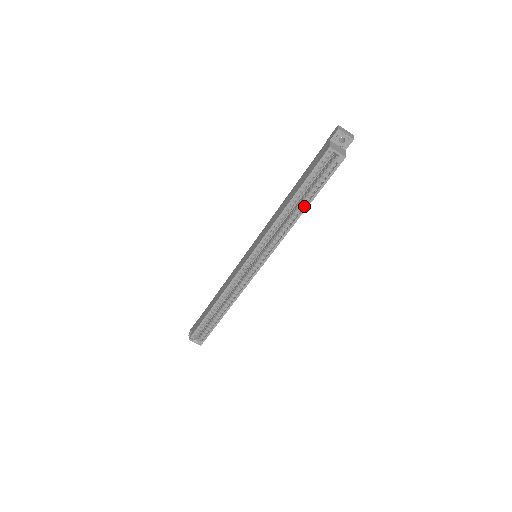
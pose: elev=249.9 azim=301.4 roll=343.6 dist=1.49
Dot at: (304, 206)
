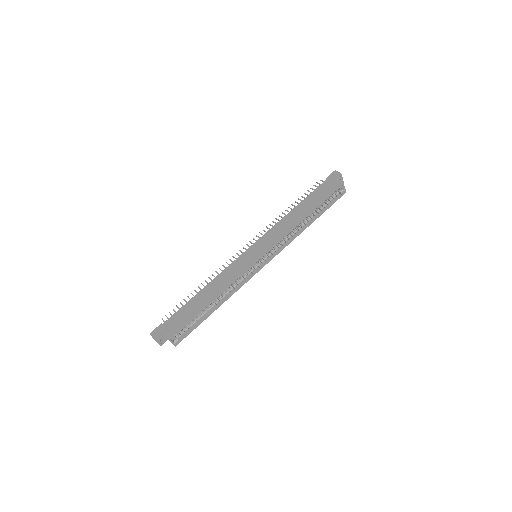
Dot at: (311, 220)
